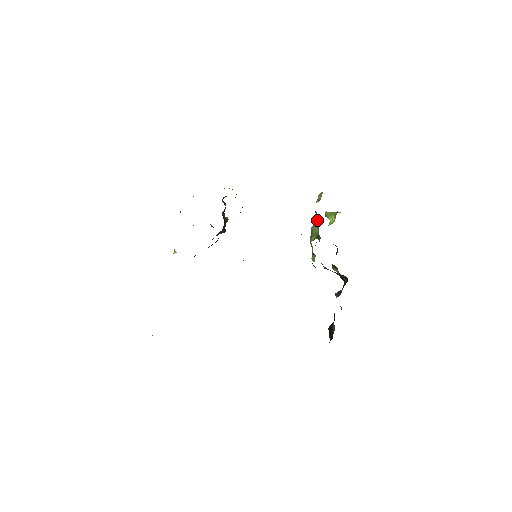
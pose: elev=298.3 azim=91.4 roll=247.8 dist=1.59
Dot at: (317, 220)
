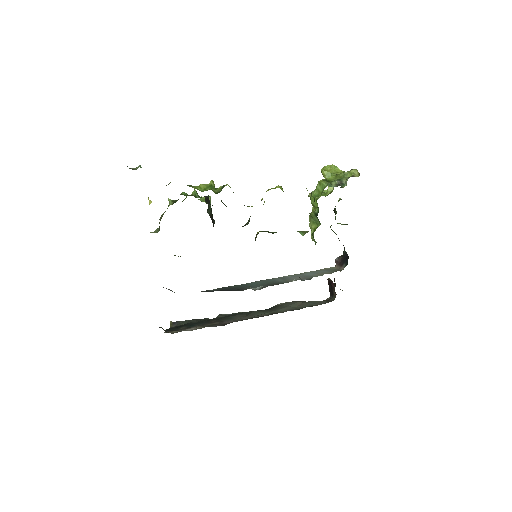
Dot at: (316, 200)
